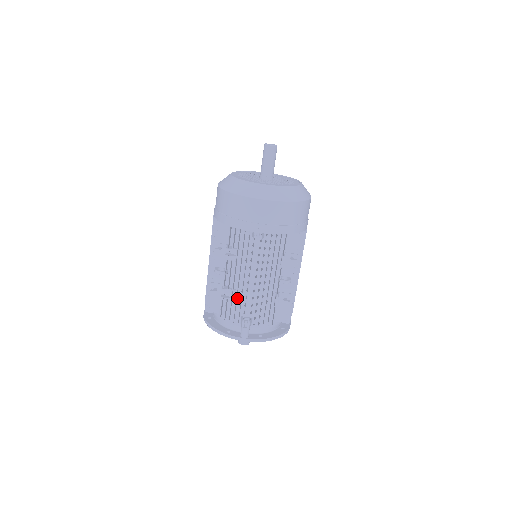
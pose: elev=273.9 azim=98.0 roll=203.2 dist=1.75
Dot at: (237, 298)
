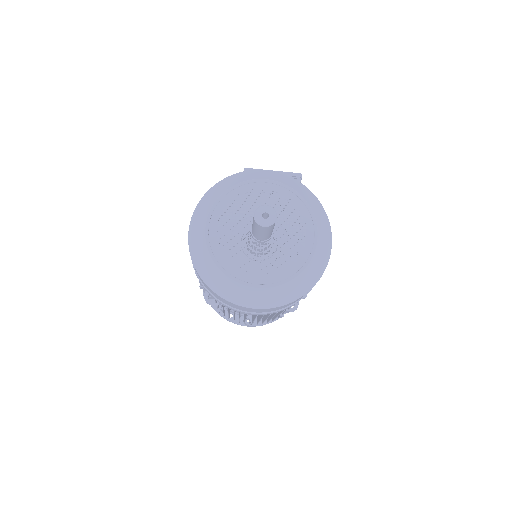
Dot at: occluded
